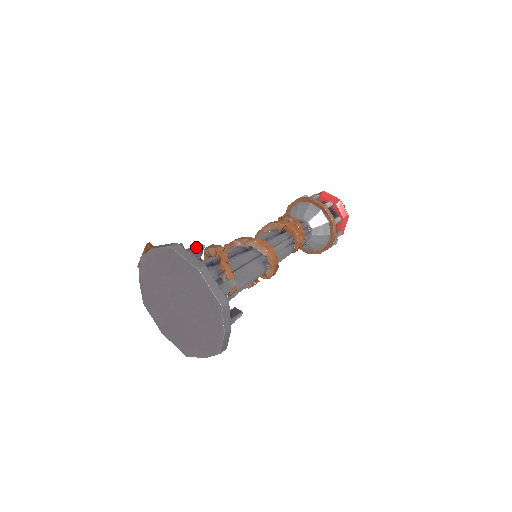
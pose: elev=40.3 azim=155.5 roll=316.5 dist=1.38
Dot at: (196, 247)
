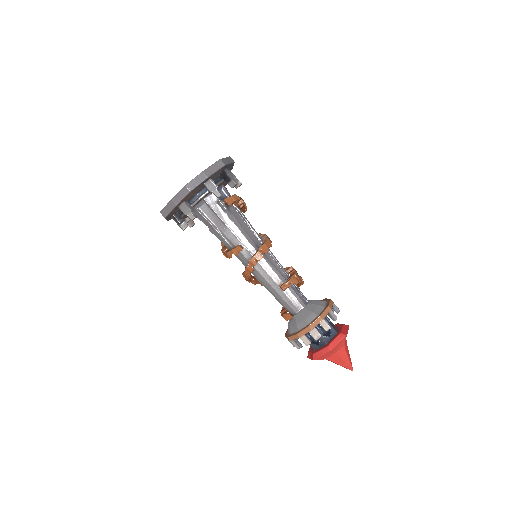
Dot at: (237, 180)
